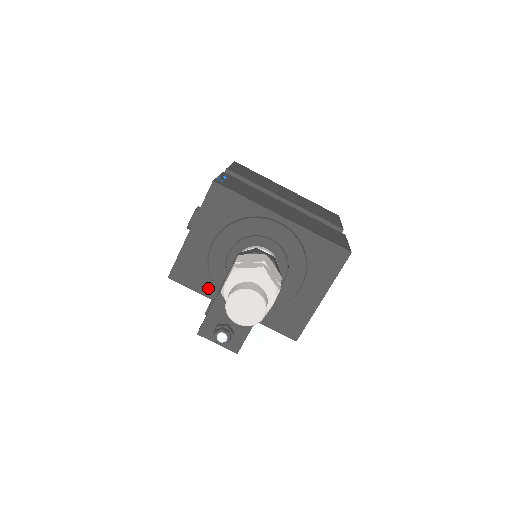
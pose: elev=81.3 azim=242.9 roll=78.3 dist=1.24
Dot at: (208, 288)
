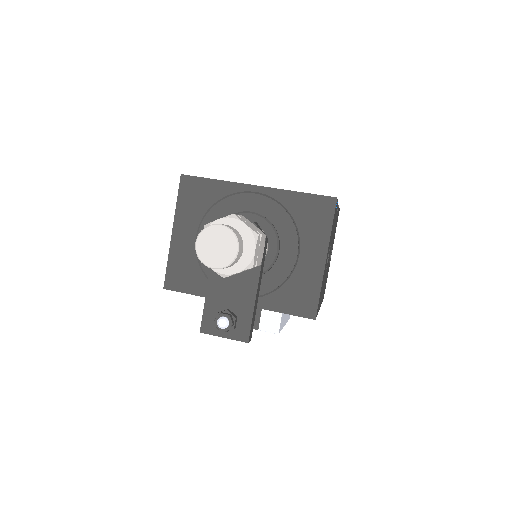
Dot at: (205, 287)
